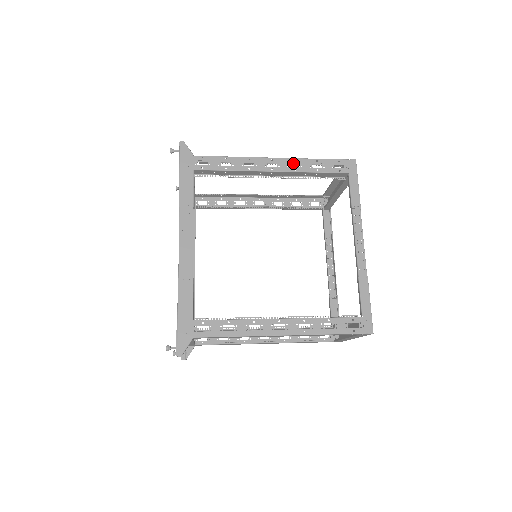
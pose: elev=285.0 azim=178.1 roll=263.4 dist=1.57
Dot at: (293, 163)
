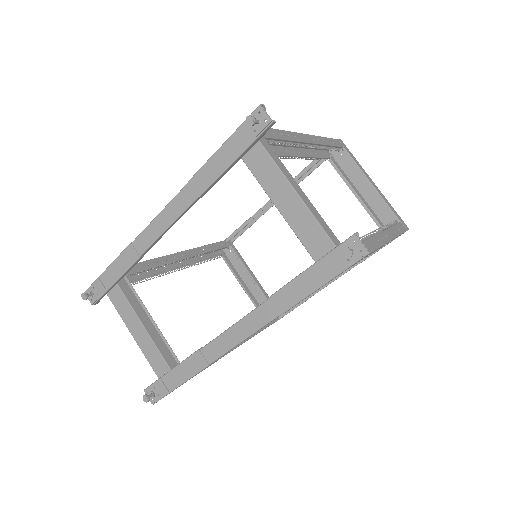
Dot at: (385, 230)
